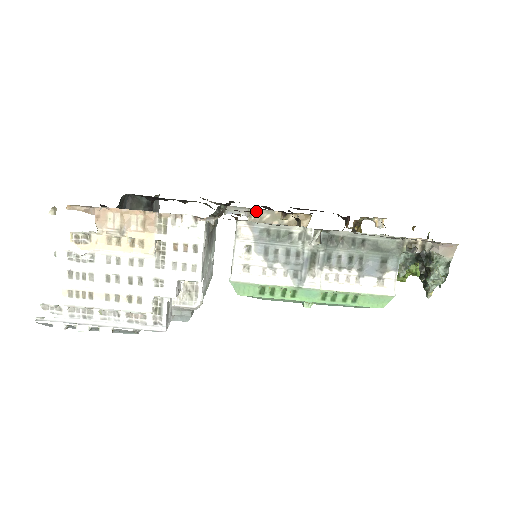
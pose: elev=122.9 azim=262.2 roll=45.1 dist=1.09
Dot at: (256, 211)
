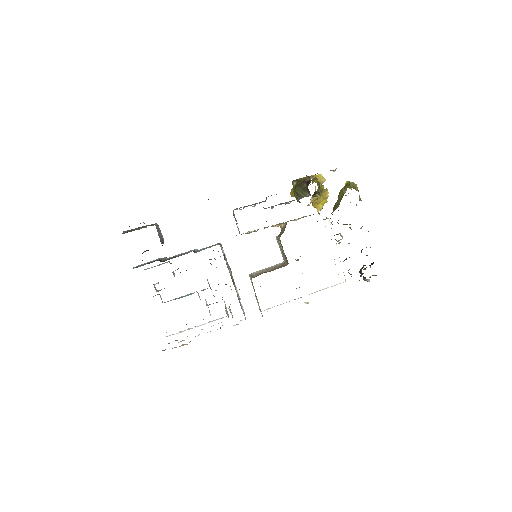
Dot at: occluded
